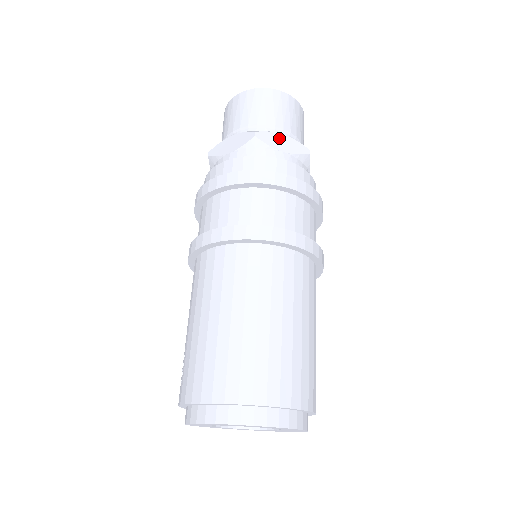
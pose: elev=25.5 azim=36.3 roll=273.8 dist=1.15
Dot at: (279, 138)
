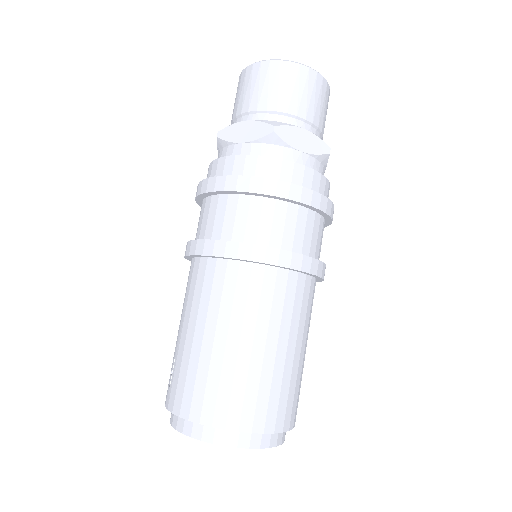
Dot at: (300, 134)
